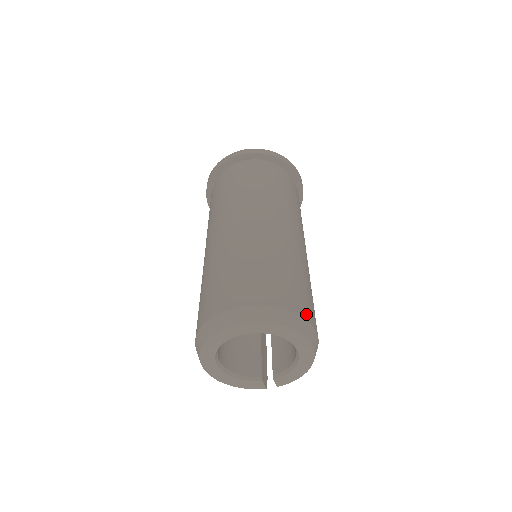
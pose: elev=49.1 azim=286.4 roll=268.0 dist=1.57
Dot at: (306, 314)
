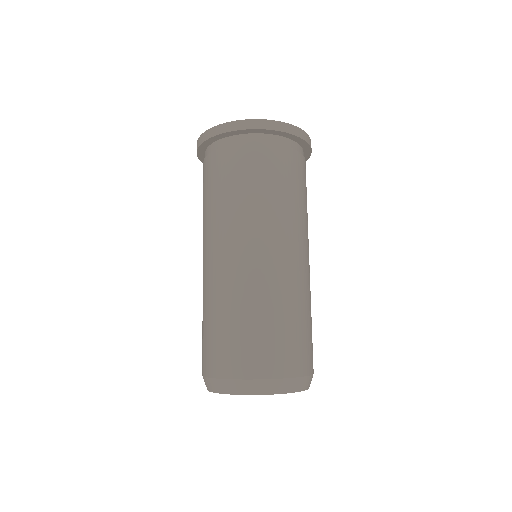
Dot at: (310, 368)
